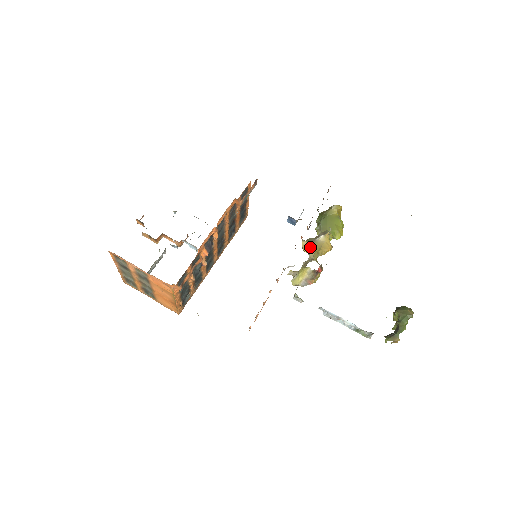
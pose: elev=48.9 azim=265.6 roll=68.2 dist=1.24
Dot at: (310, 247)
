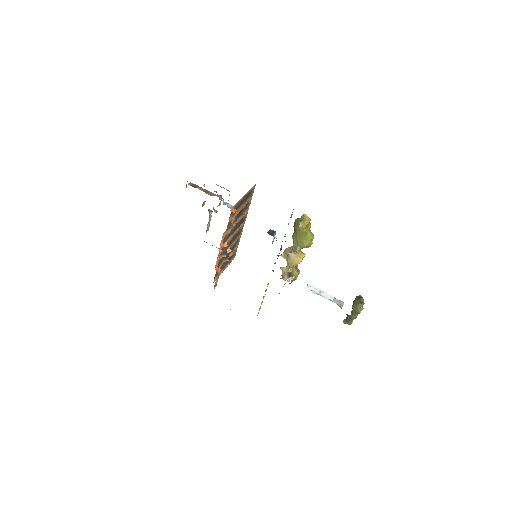
Dot at: (286, 260)
